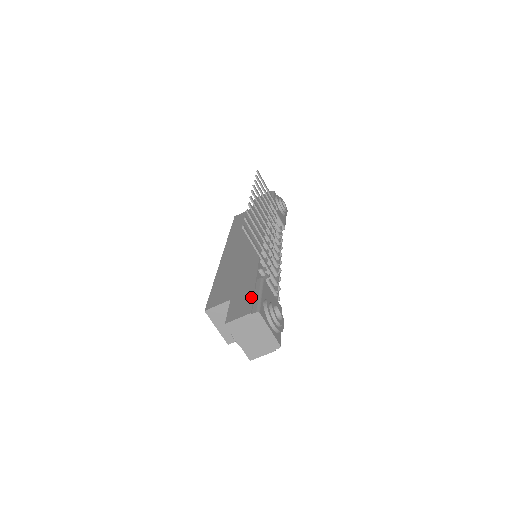
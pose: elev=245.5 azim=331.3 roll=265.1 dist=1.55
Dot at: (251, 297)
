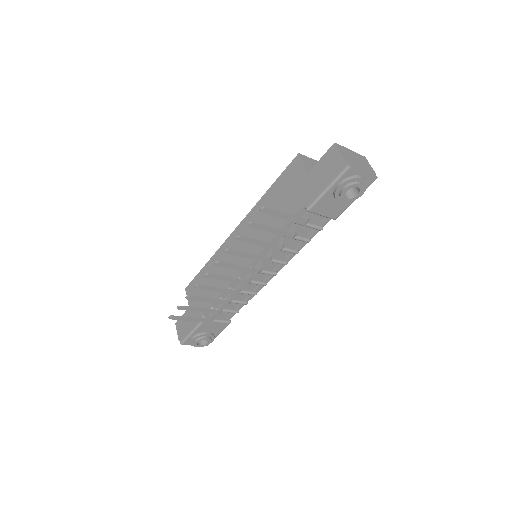
Dot at: (187, 328)
